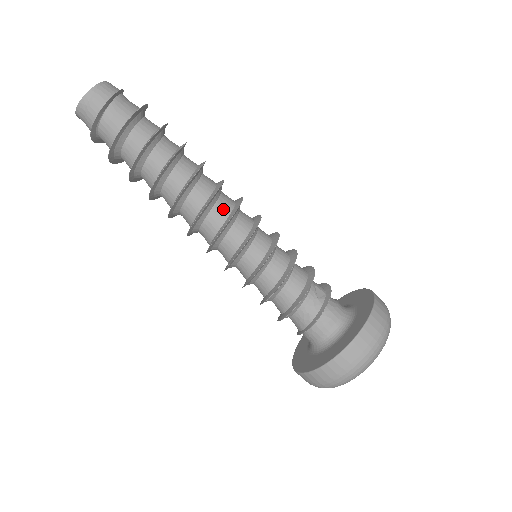
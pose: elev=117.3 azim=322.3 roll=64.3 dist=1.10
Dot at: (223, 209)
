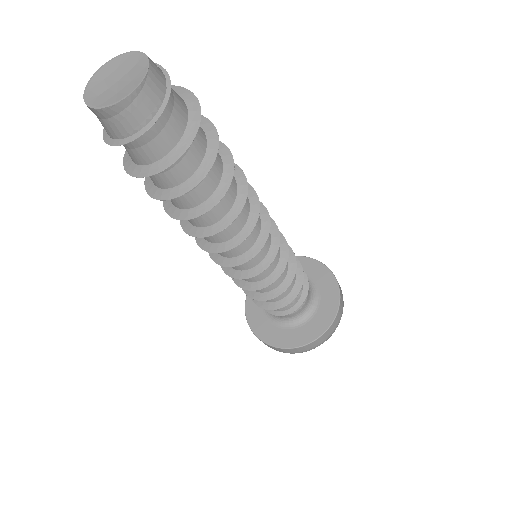
Dot at: (248, 240)
